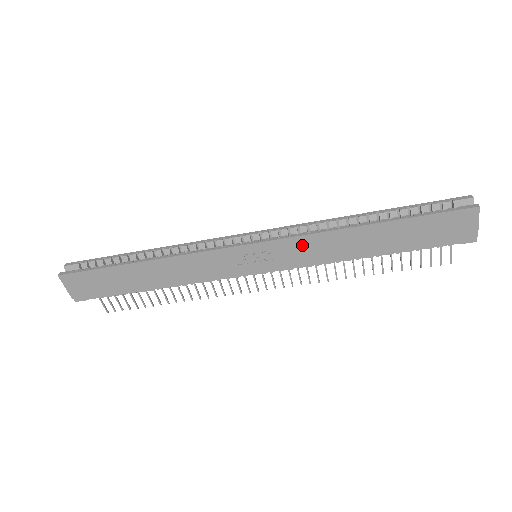
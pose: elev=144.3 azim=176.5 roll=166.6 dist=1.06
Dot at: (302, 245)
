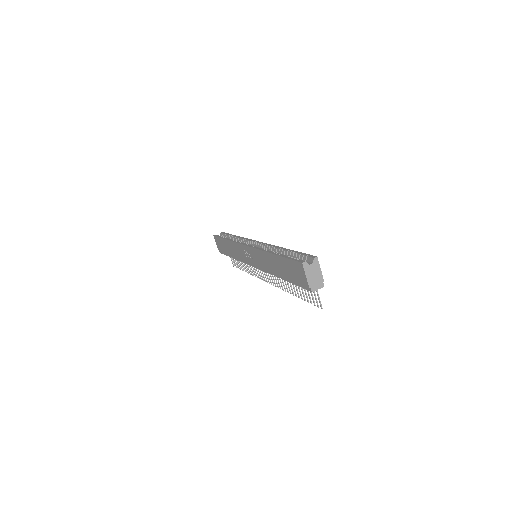
Dot at: (258, 255)
